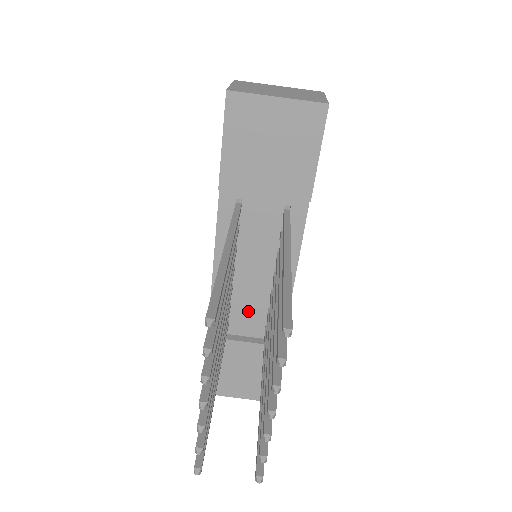
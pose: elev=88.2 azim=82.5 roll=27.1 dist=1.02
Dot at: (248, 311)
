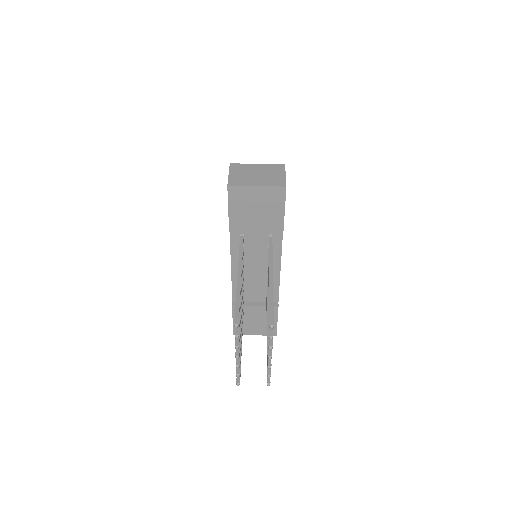
Dot at: (255, 289)
